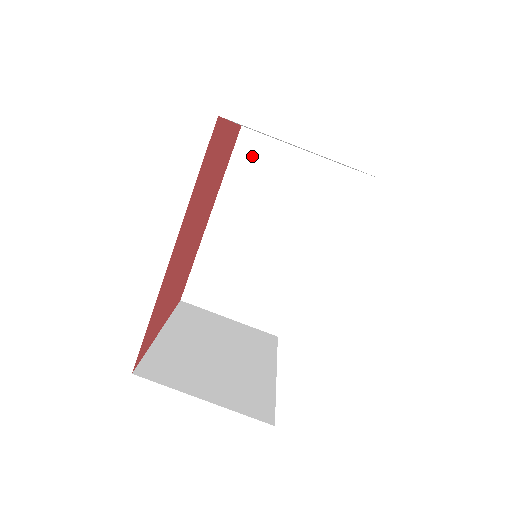
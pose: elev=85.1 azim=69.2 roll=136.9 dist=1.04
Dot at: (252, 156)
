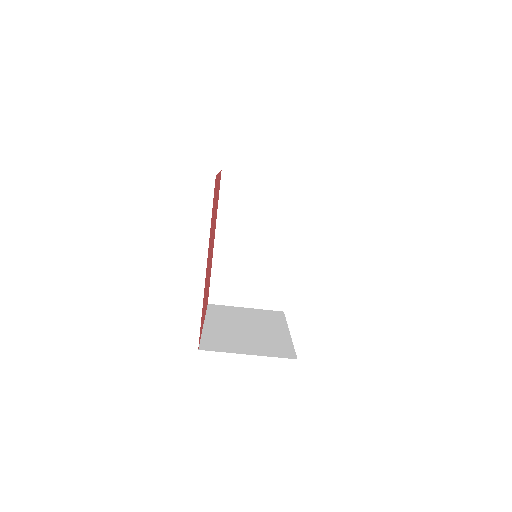
Dot at: (234, 189)
